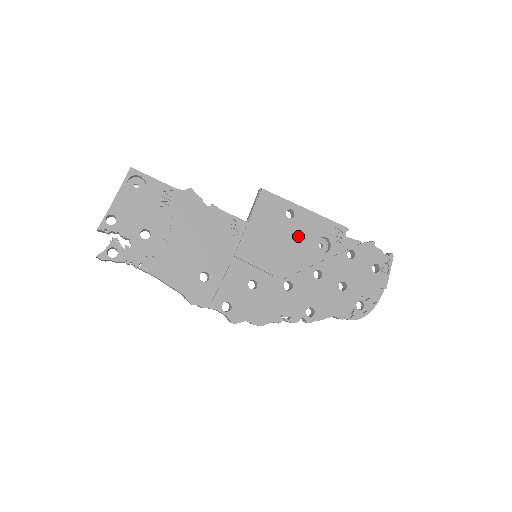
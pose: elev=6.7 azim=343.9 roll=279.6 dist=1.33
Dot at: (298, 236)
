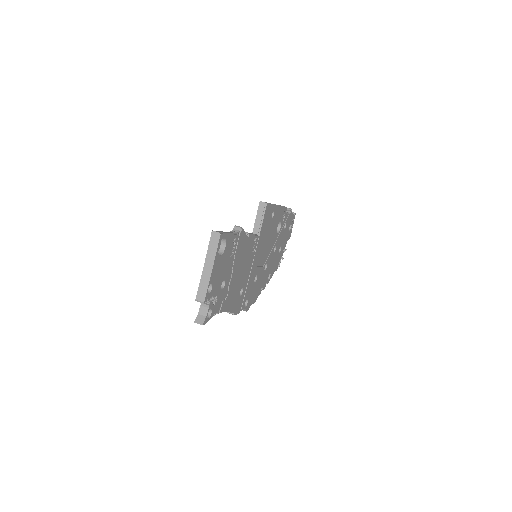
Dot at: (273, 229)
